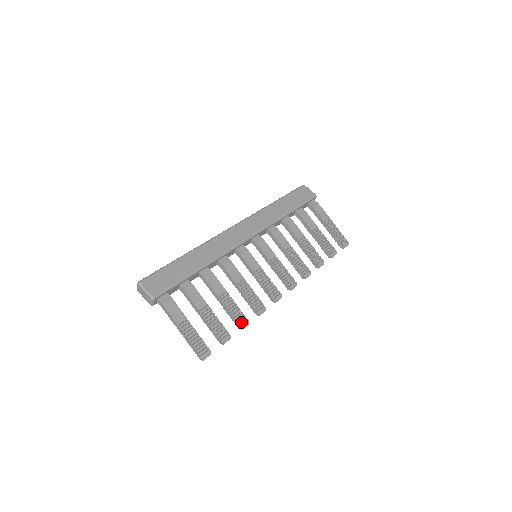
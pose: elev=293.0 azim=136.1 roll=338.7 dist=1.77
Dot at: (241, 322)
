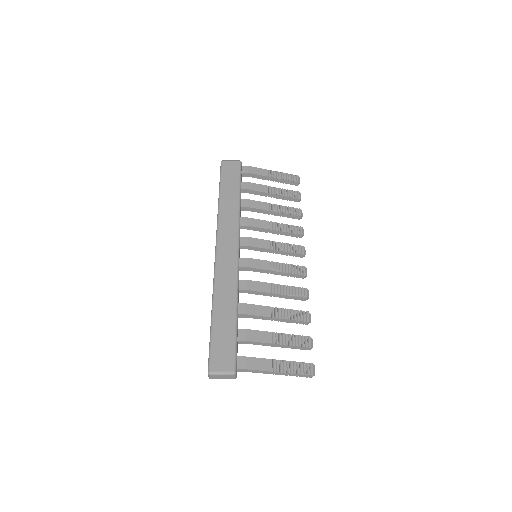
Dot at: (305, 318)
